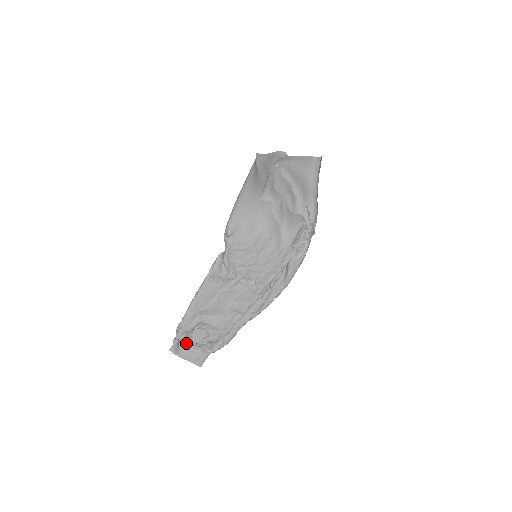
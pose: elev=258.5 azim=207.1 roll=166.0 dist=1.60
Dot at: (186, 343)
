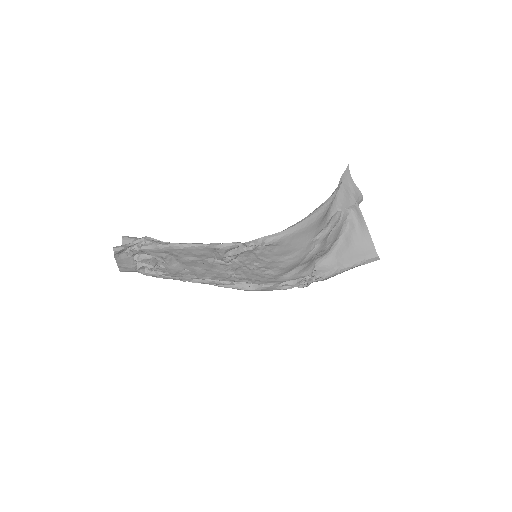
Dot at: occluded
